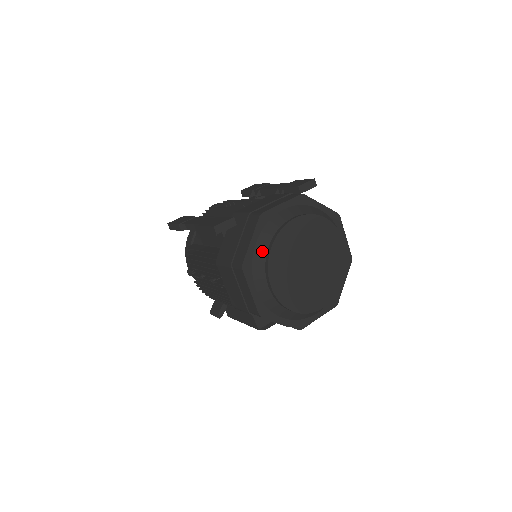
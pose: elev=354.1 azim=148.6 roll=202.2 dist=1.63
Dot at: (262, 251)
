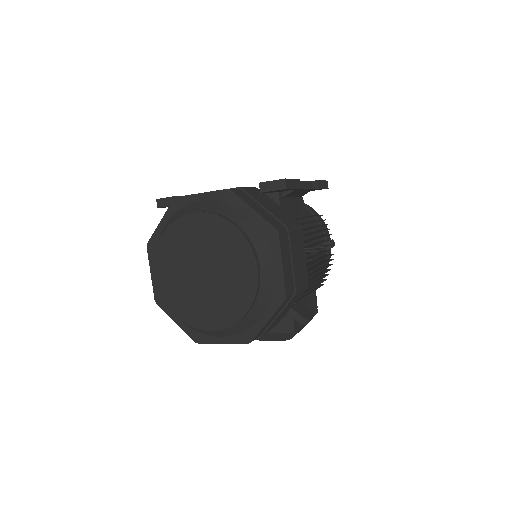
Dot at: occluded
